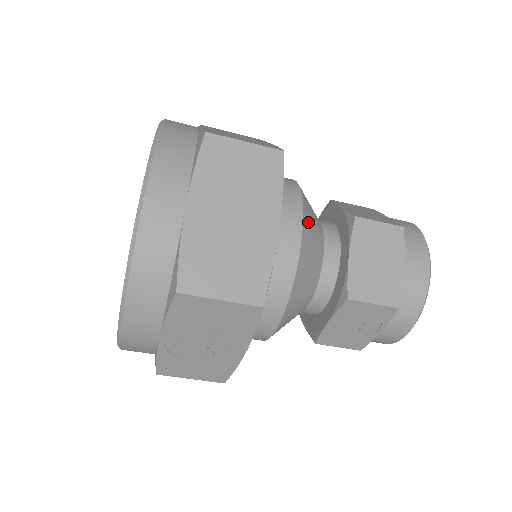
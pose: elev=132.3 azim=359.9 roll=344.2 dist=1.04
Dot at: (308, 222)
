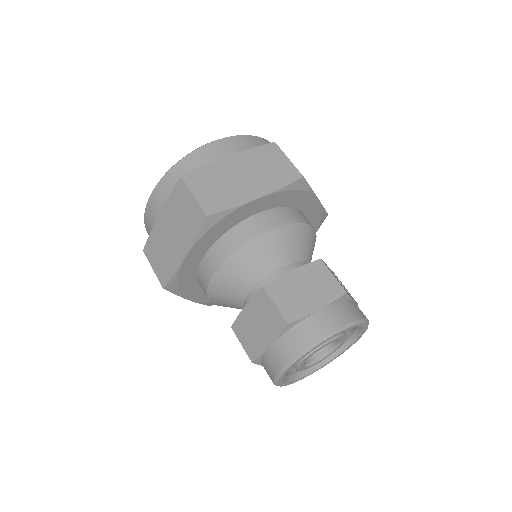
Dot at: (234, 265)
